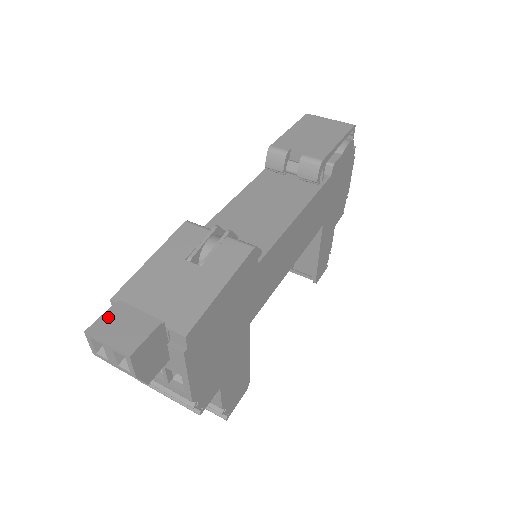
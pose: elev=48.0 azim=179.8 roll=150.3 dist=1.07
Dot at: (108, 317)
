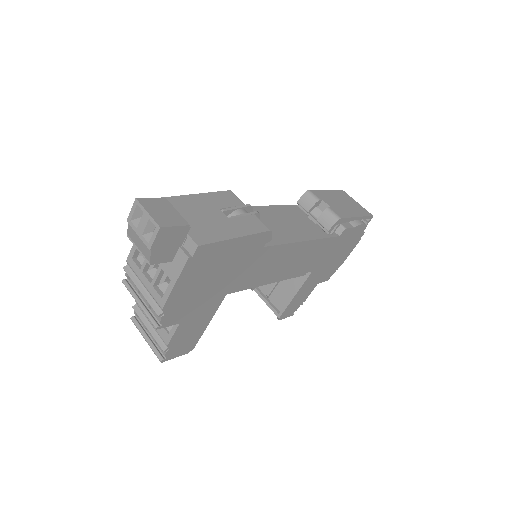
Dot at: (155, 201)
